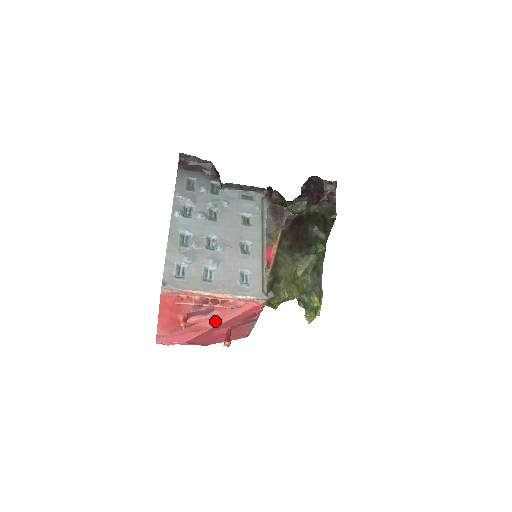
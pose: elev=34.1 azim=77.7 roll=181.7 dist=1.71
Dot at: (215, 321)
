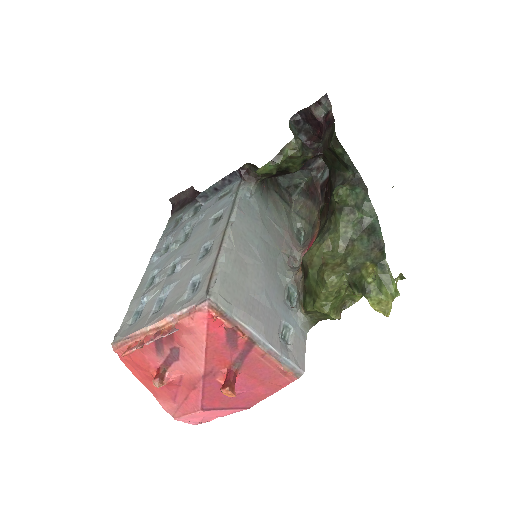
Dot at: (194, 363)
